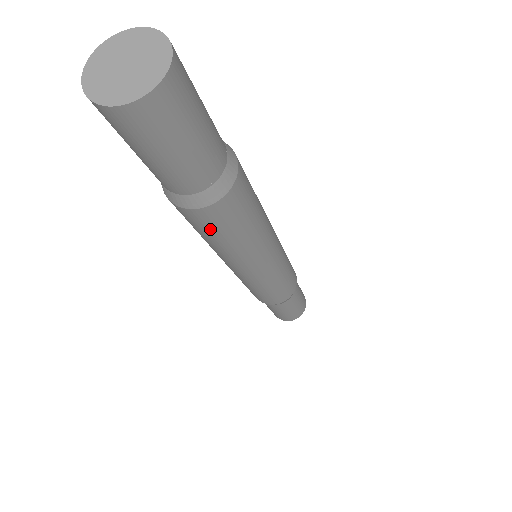
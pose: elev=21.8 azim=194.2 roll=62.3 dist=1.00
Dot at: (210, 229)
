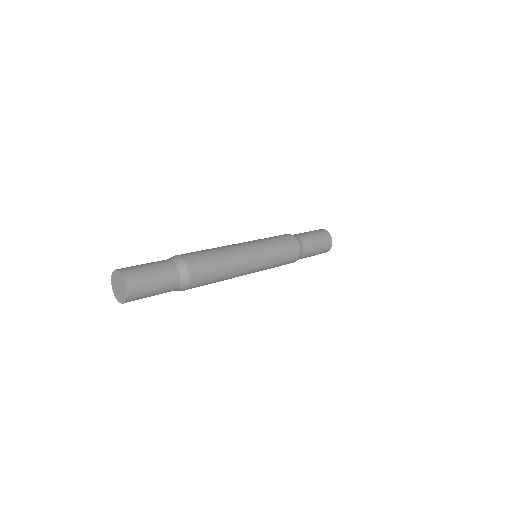
Dot at: (204, 284)
